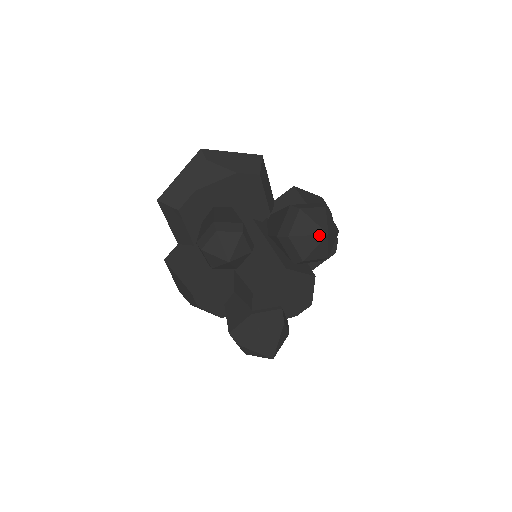
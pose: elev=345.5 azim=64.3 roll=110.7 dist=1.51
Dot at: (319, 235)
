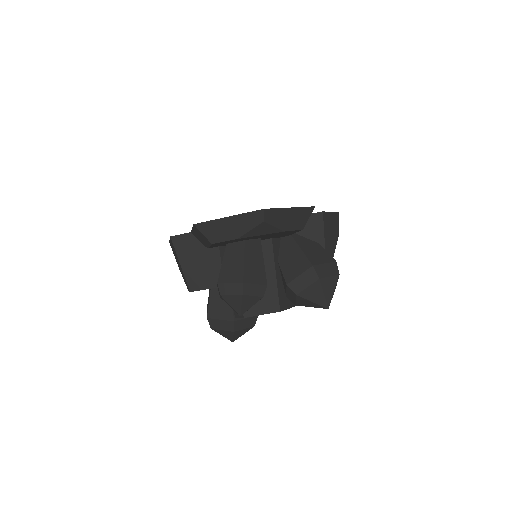
Dot at: (321, 306)
